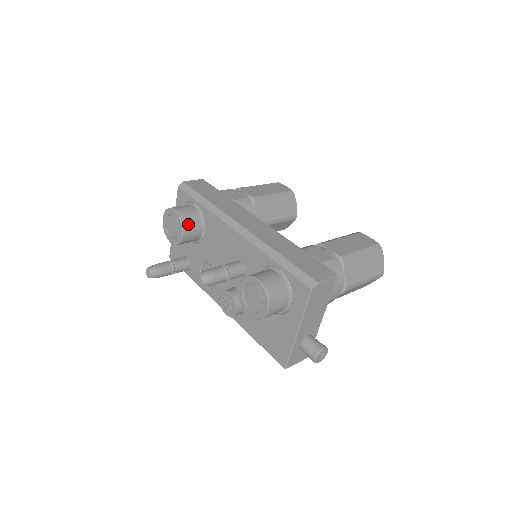
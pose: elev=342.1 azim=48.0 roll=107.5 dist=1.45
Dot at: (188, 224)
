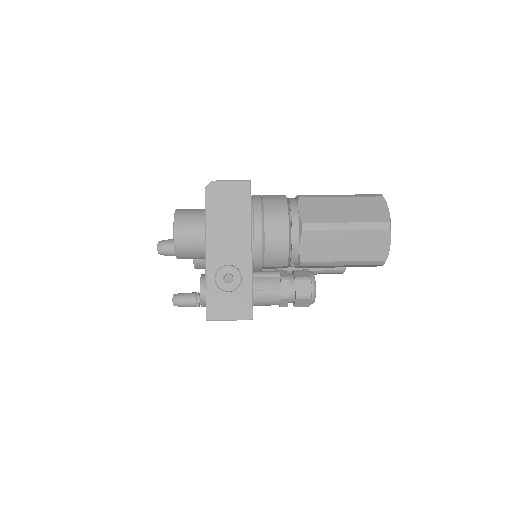
Dot at: occluded
